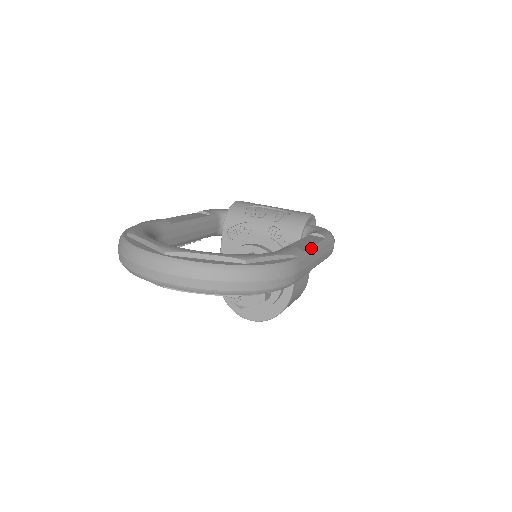
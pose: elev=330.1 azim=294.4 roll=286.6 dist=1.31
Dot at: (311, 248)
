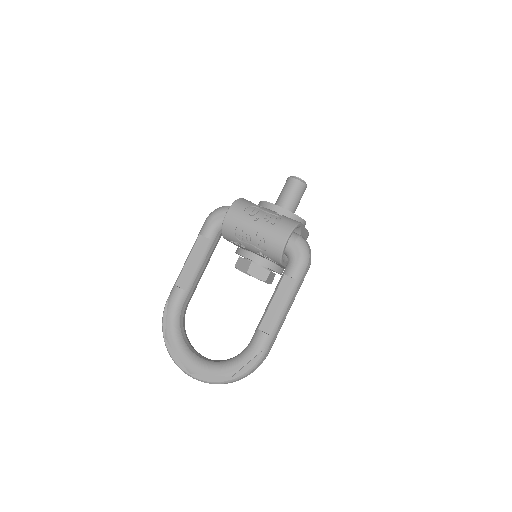
Dot at: (279, 319)
